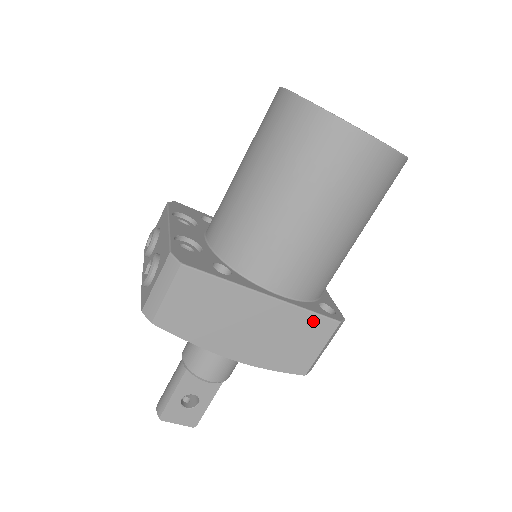
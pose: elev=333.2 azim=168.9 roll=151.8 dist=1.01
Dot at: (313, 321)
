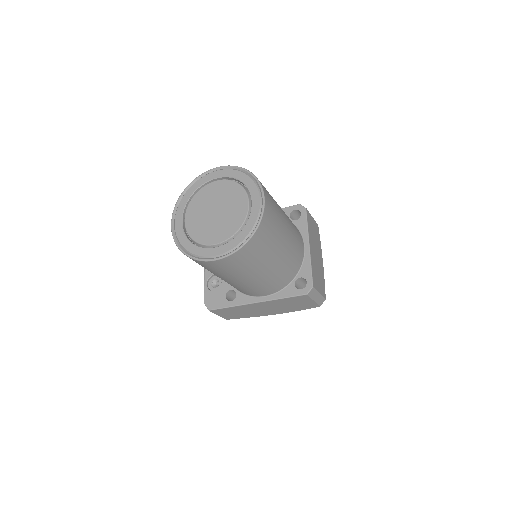
Dot at: (292, 299)
